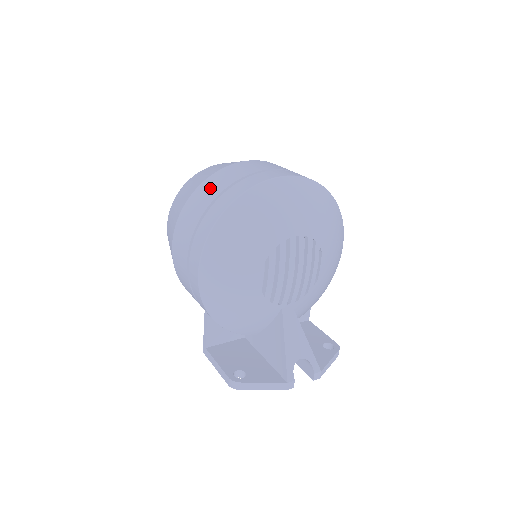
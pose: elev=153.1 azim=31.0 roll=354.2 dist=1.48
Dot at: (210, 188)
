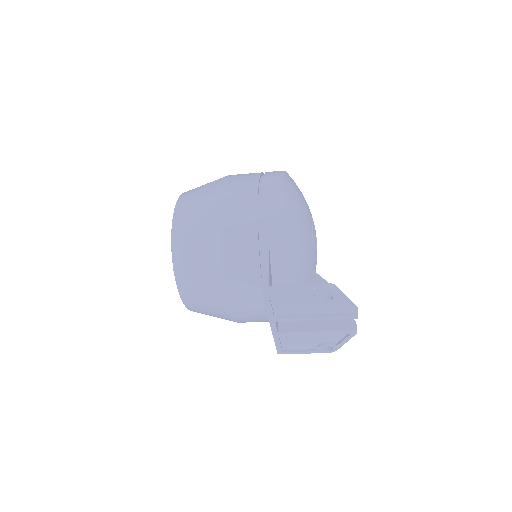
Dot at: occluded
